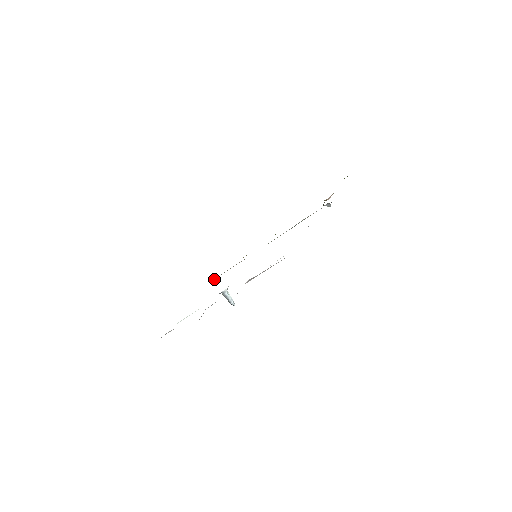
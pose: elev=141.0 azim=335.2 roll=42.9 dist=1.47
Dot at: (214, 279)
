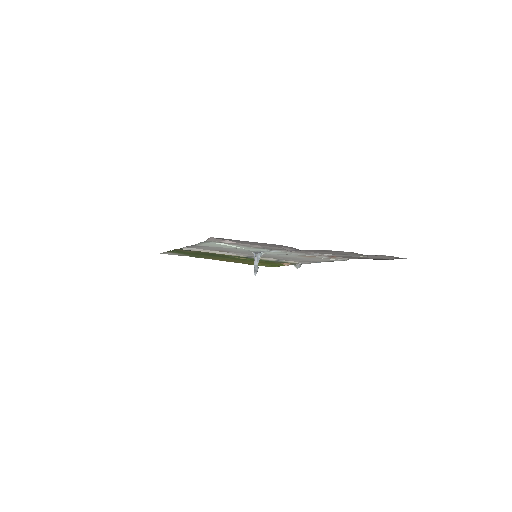
Dot at: (189, 249)
